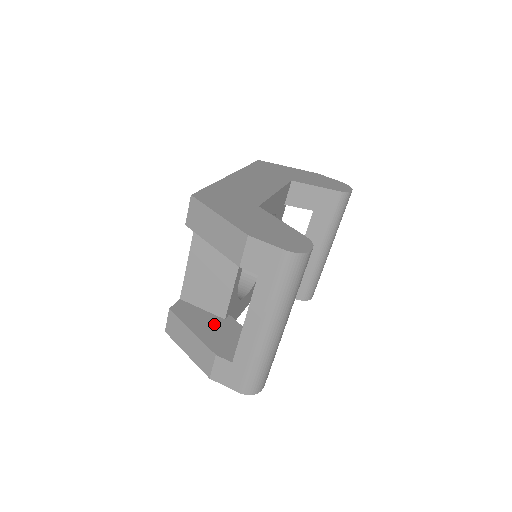
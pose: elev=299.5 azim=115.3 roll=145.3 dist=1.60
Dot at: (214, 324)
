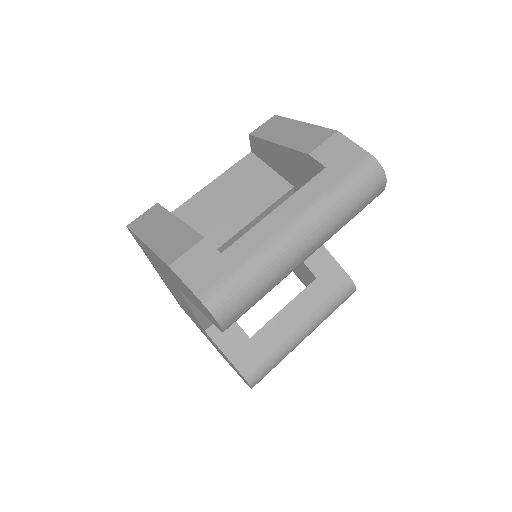
Dot at: occluded
